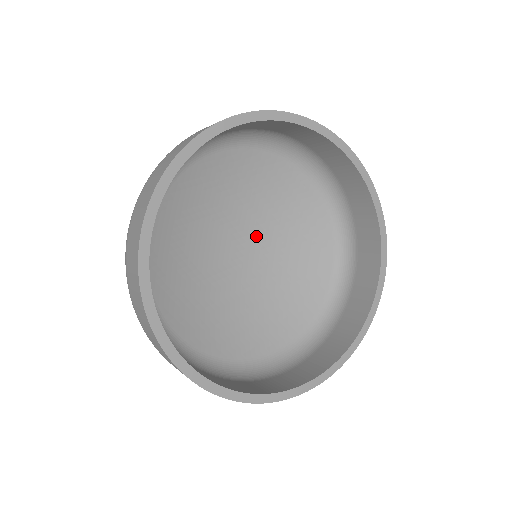
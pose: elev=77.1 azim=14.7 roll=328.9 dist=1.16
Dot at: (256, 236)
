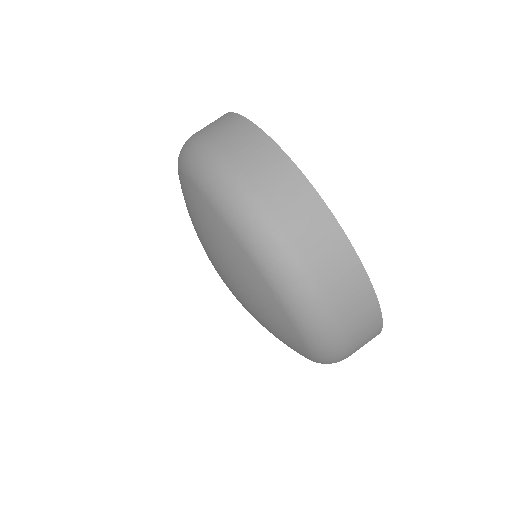
Dot at: occluded
